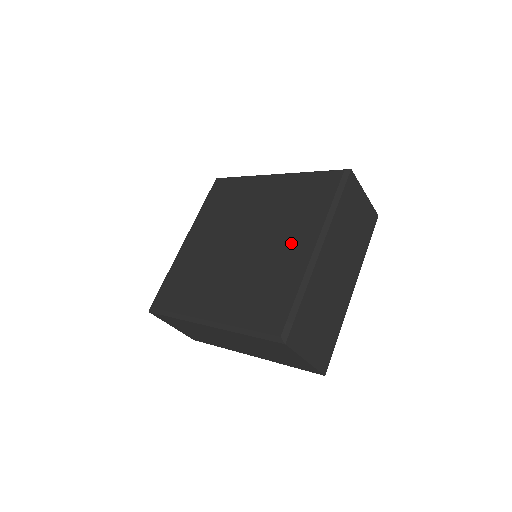
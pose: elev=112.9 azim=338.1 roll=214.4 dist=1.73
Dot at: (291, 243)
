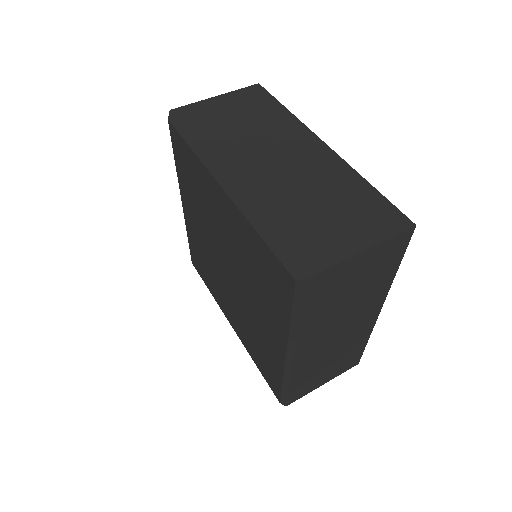
Dot at: (221, 214)
